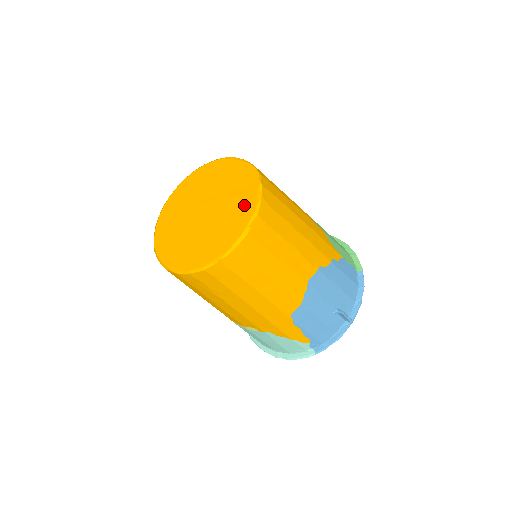
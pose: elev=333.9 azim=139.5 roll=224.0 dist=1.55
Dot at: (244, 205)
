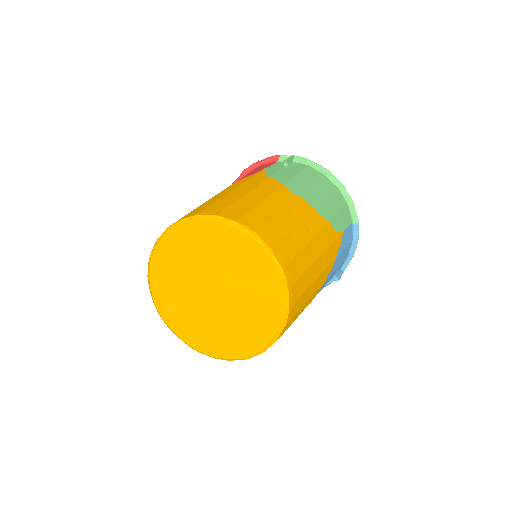
Dot at: (268, 309)
